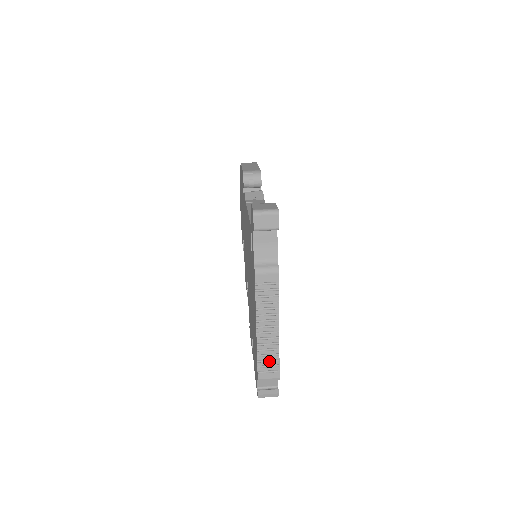
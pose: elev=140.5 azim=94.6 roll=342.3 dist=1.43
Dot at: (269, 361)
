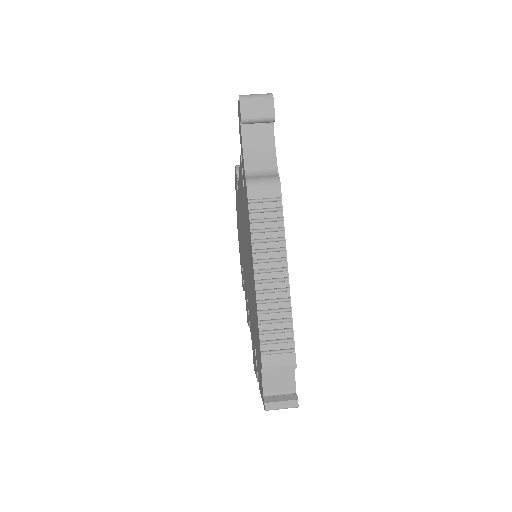
Dot at: (277, 331)
